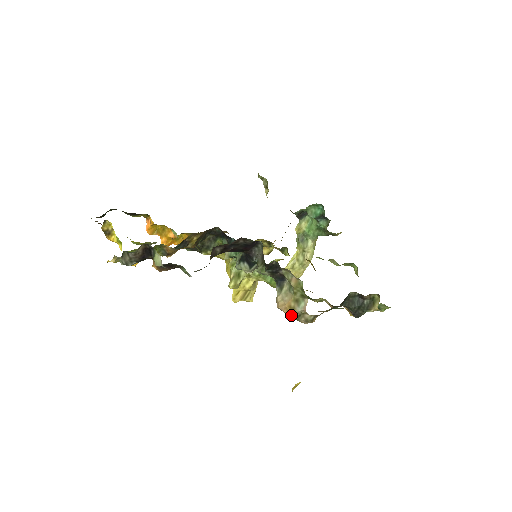
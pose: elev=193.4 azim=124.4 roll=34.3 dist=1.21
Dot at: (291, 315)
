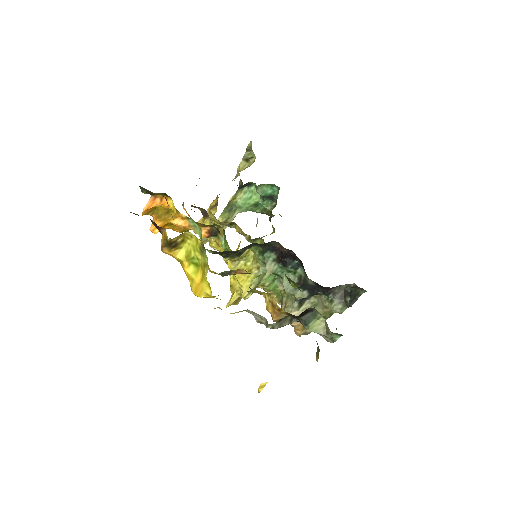
Dot at: (302, 332)
